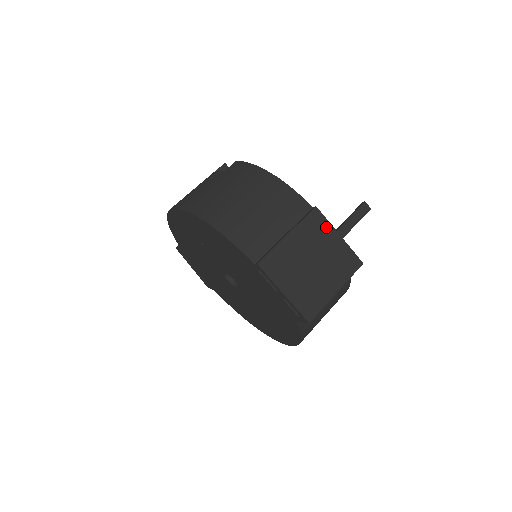
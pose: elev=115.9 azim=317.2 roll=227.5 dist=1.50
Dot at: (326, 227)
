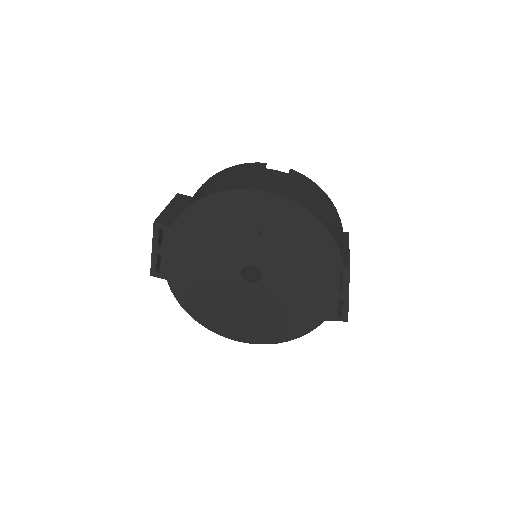
Dot at: occluded
